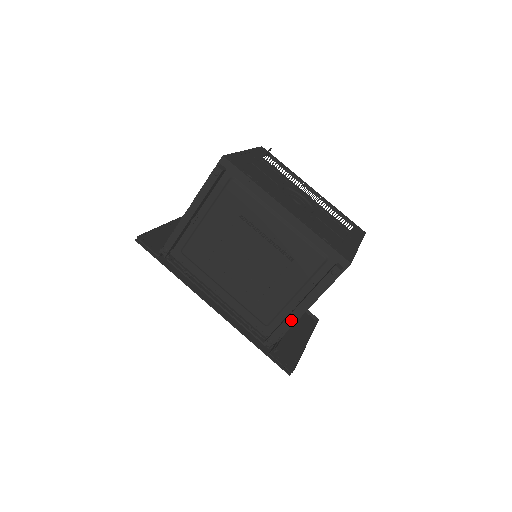
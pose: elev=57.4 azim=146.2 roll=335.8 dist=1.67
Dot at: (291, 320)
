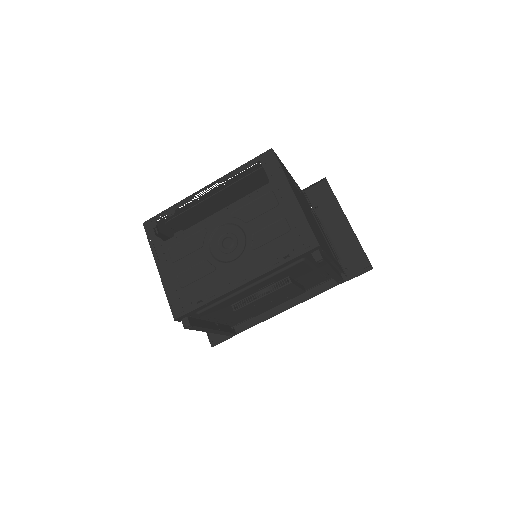
Dot at: (335, 275)
